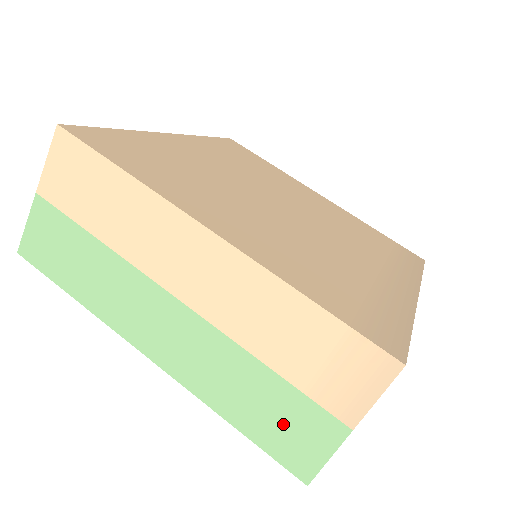
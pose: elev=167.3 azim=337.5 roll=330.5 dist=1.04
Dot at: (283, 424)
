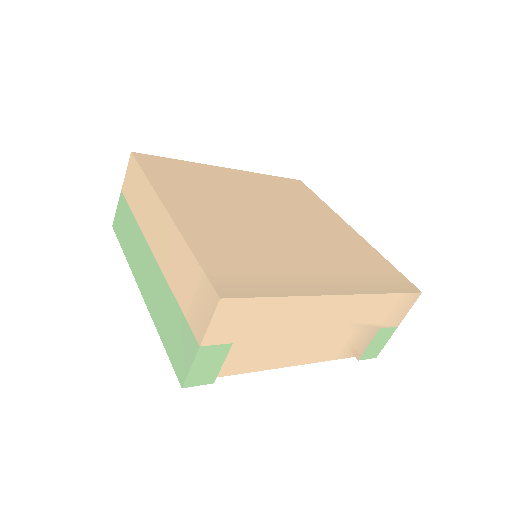
Dot at: (177, 340)
